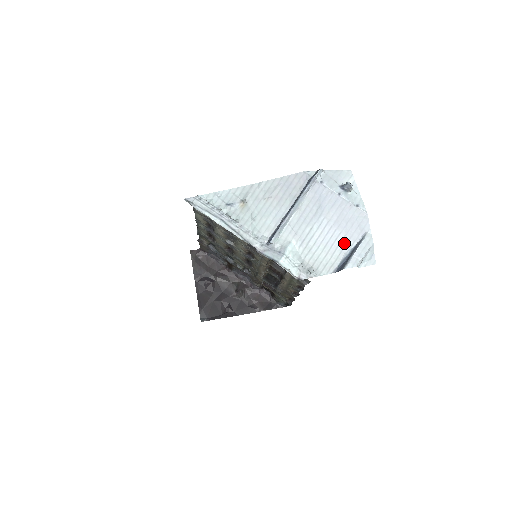
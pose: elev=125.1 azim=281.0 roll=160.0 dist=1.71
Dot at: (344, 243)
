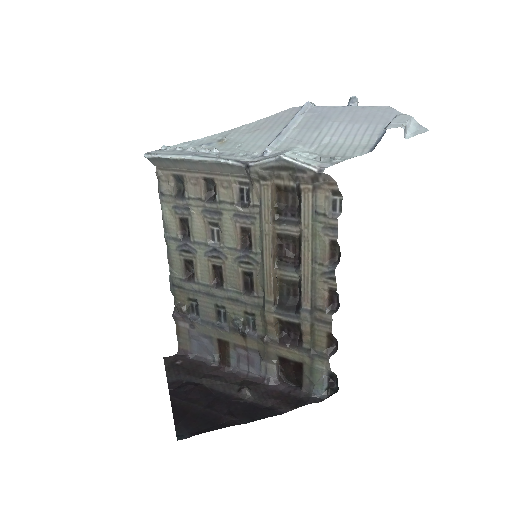
Dot at: (371, 129)
